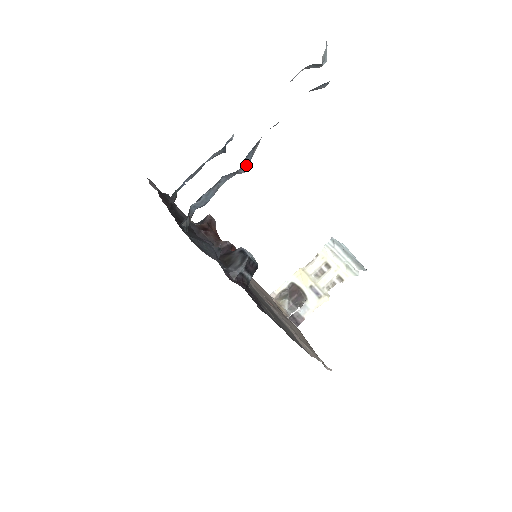
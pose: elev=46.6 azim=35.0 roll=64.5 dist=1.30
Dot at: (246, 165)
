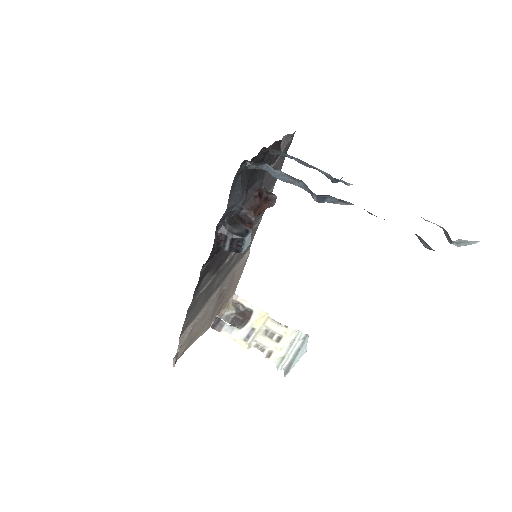
Dot at: (322, 200)
